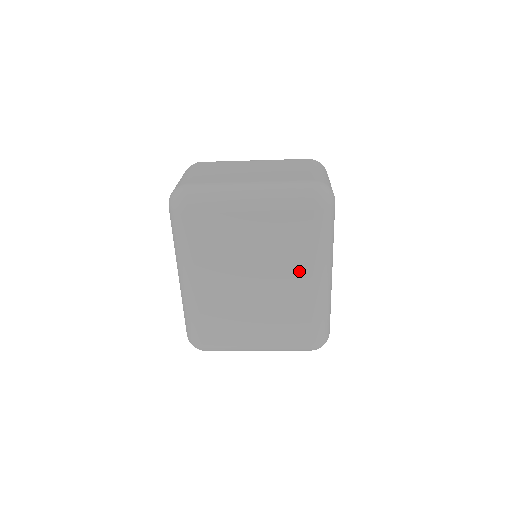
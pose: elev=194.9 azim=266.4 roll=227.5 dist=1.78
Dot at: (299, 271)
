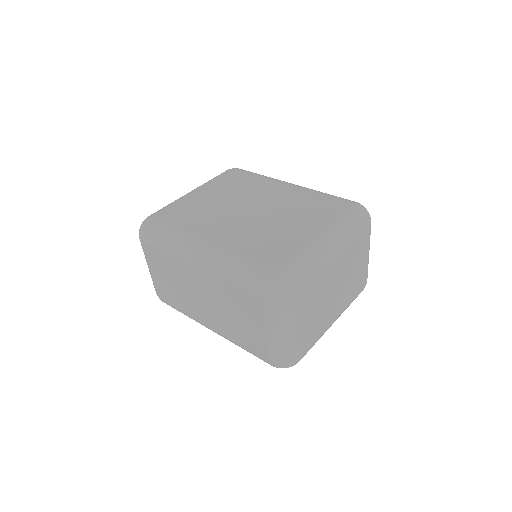
Dot at: occluded
